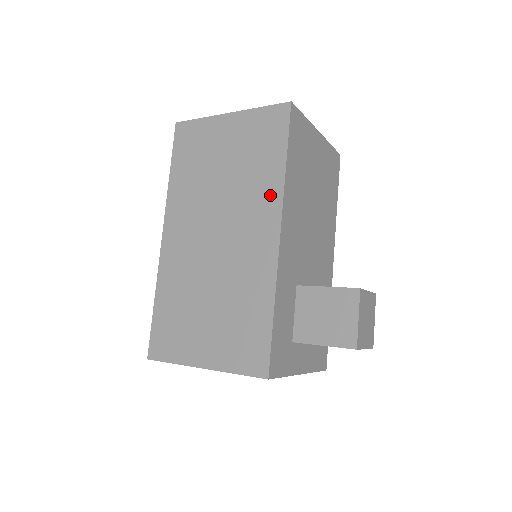
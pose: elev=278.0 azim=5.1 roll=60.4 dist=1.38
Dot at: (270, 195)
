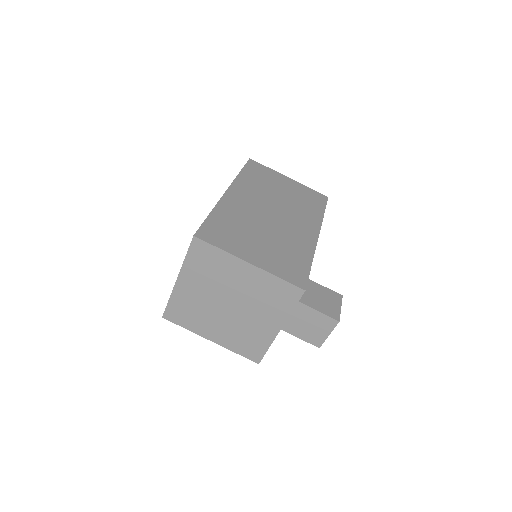
Dot at: (313, 219)
